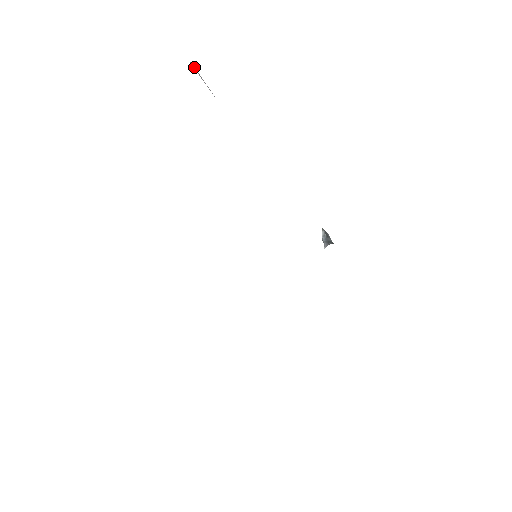
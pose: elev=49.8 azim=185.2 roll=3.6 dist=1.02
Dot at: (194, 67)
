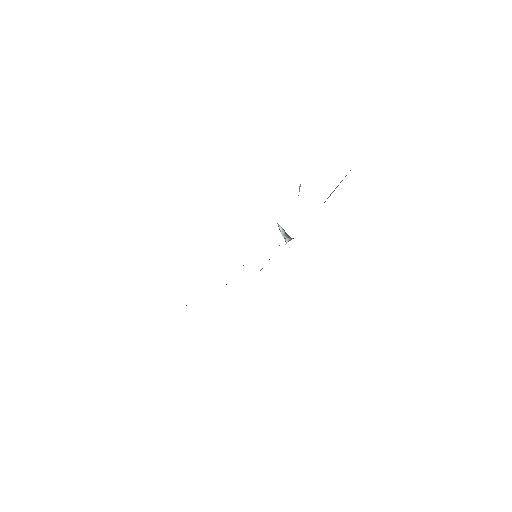
Dot at: (300, 186)
